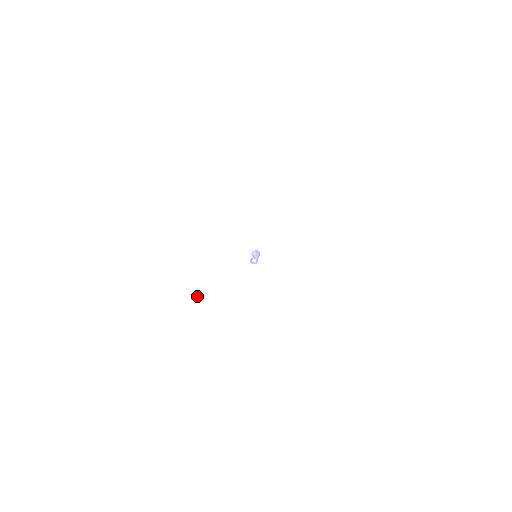
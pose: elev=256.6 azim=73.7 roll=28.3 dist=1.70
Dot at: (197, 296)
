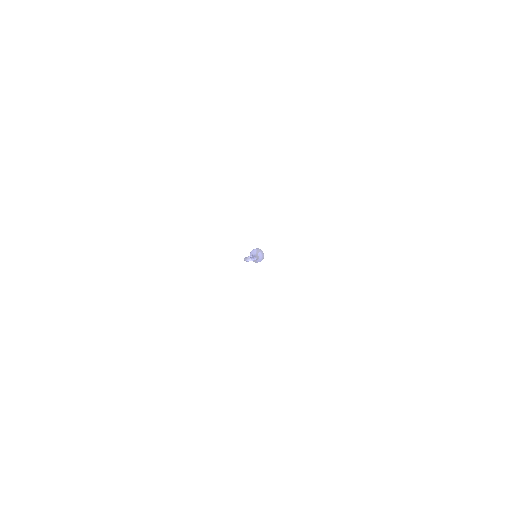
Dot at: (151, 323)
